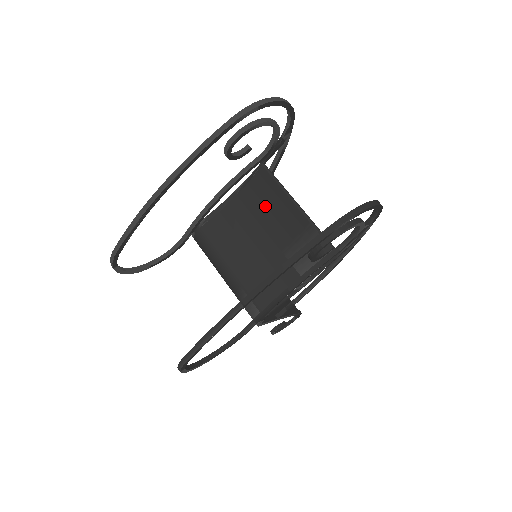
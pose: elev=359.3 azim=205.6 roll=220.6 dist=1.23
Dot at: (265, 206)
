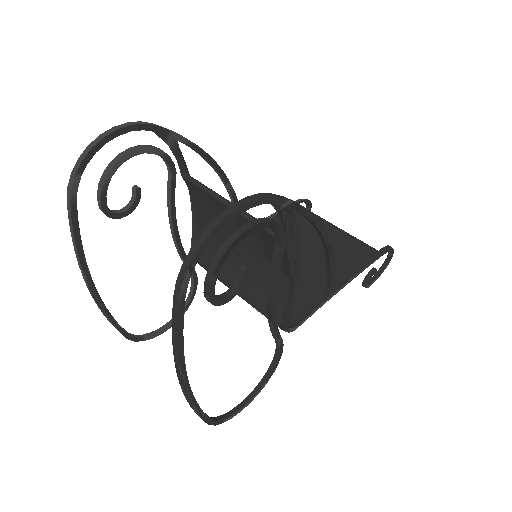
Dot at: (215, 214)
